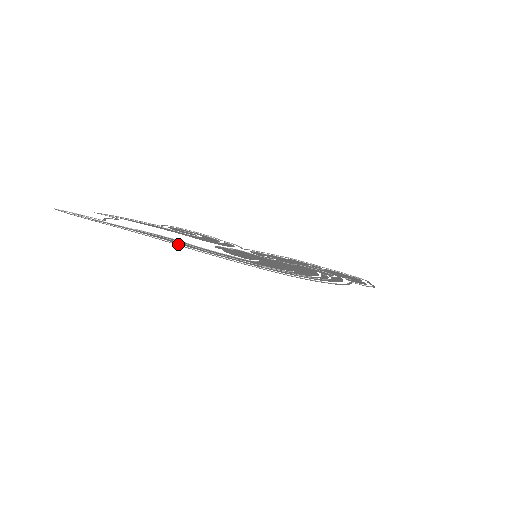
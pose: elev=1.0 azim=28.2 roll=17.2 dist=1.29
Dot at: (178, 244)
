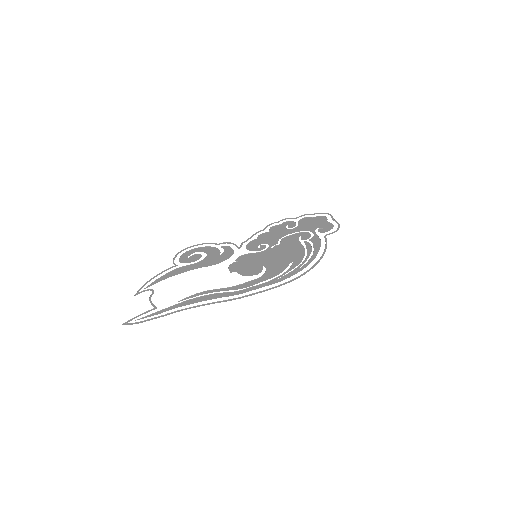
Dot at: (218, 301)
